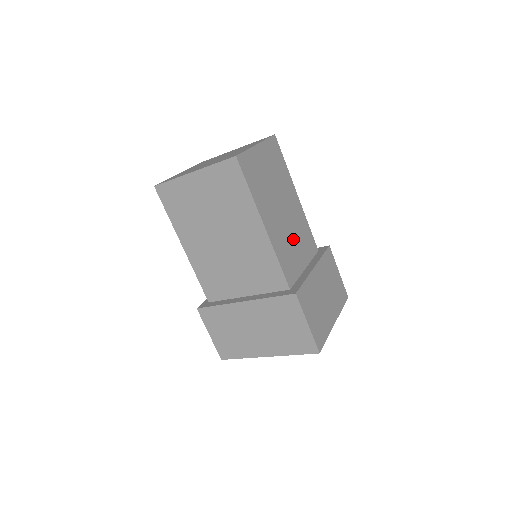
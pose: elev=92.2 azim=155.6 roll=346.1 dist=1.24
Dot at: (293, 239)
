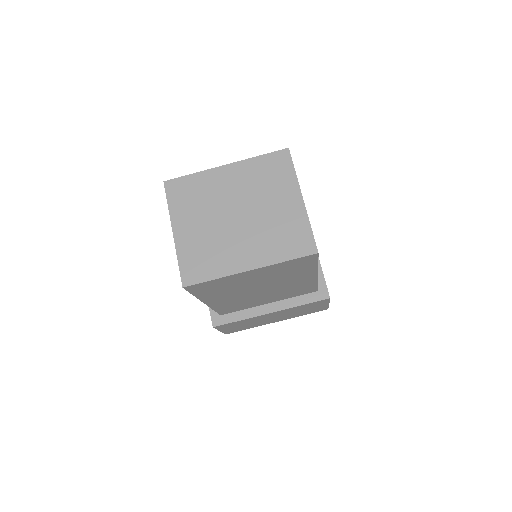
Dot at: occluded
